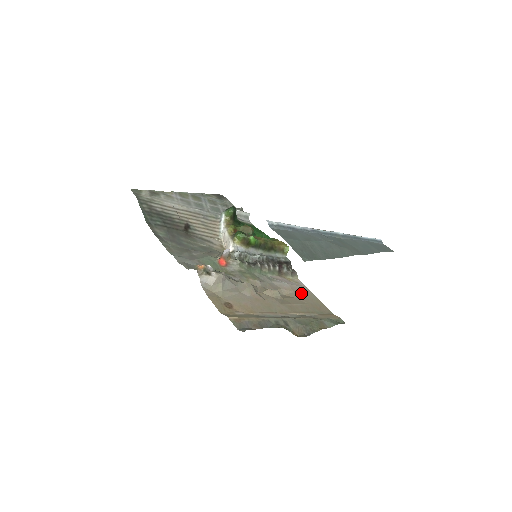
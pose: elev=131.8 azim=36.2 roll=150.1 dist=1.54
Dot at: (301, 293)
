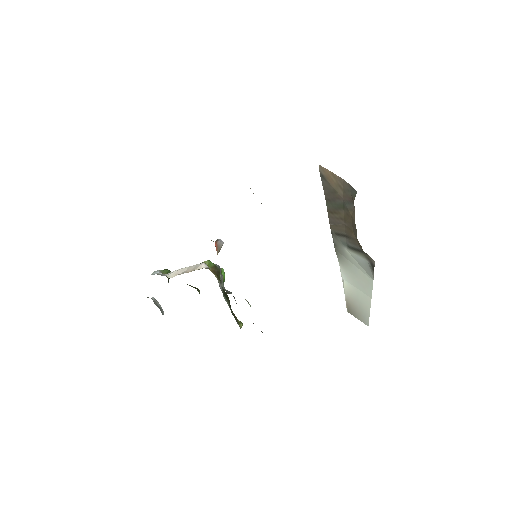
Dot at: occluded
